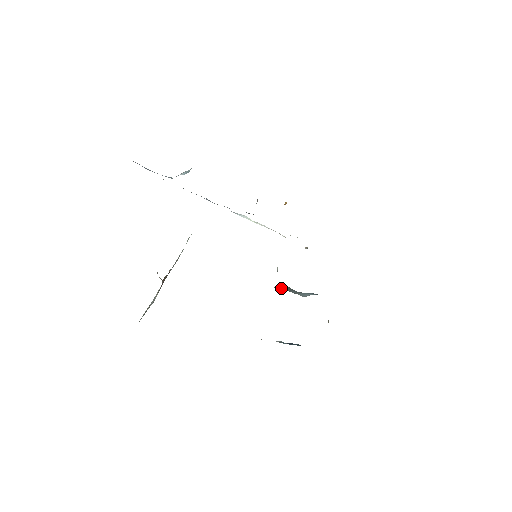
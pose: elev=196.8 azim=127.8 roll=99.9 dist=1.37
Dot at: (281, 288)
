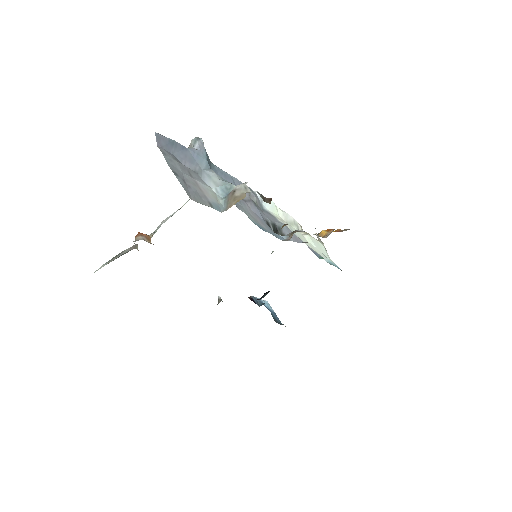
Dot at: occluded
